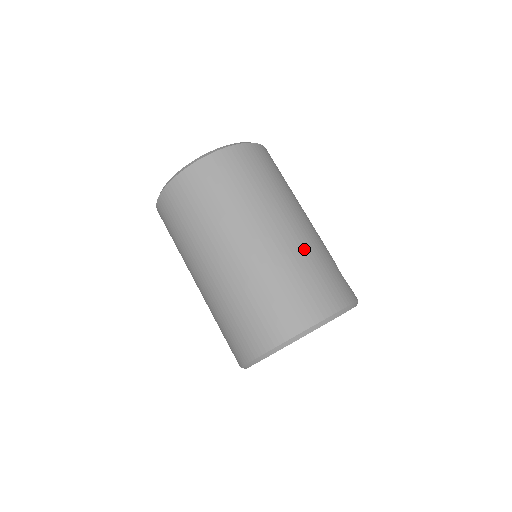
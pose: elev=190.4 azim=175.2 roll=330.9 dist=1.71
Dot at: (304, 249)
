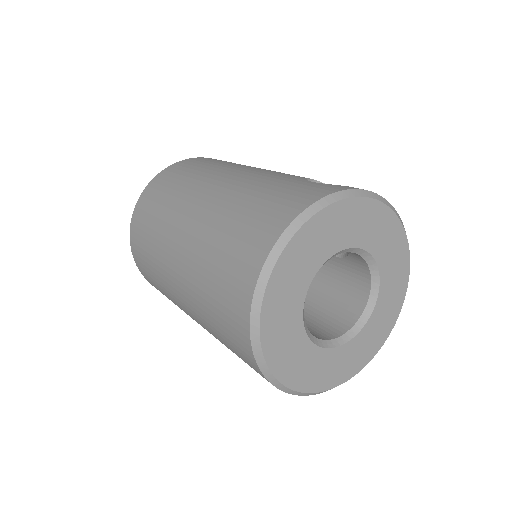
Dot at: (232, 197)
